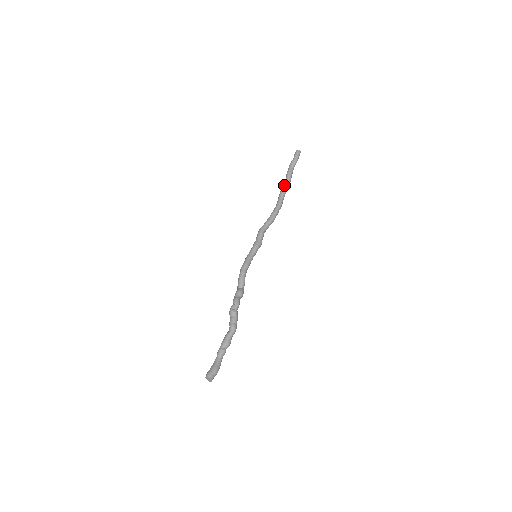
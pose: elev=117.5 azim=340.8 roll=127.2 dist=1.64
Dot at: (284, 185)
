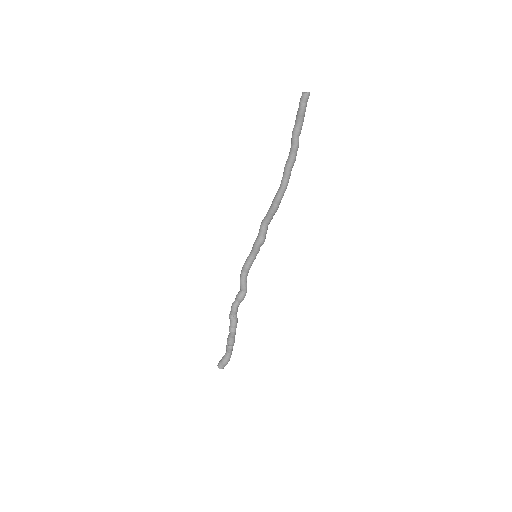
Dot at: occluded
